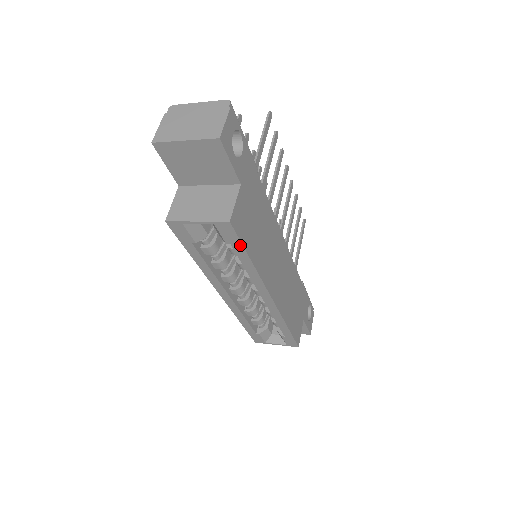
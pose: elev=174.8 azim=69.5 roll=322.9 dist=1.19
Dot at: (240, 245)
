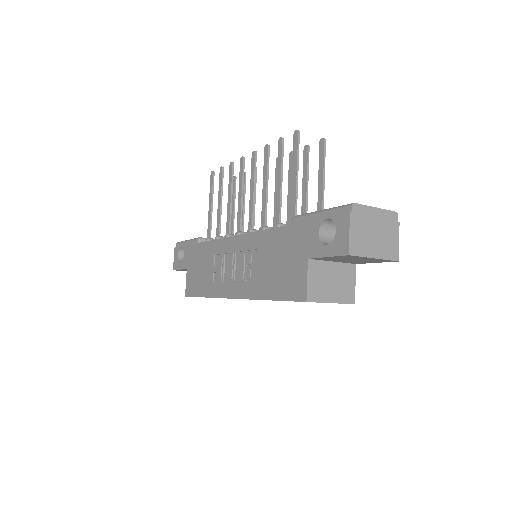
Dot at: occluded
